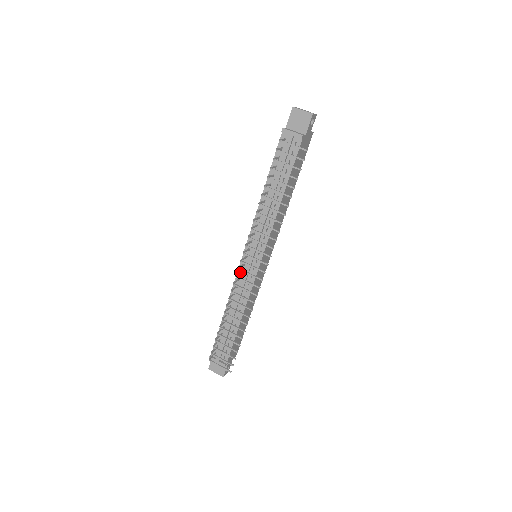
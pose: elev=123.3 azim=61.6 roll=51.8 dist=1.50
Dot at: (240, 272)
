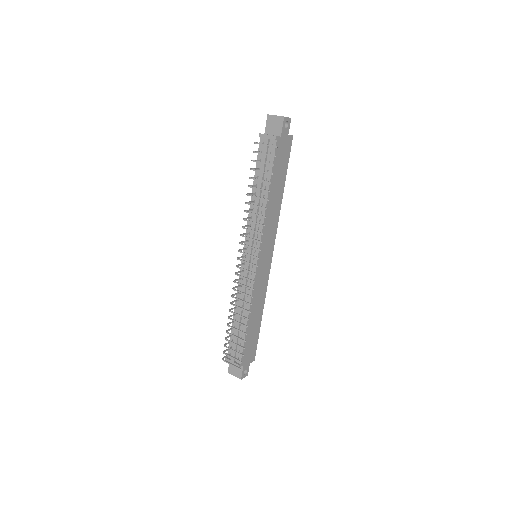
Dot at: (241, 271)
